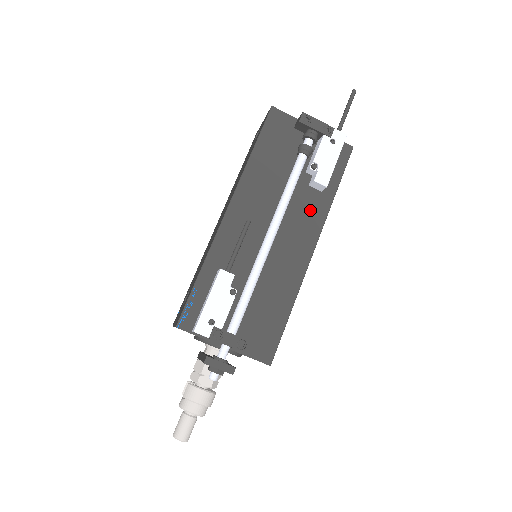
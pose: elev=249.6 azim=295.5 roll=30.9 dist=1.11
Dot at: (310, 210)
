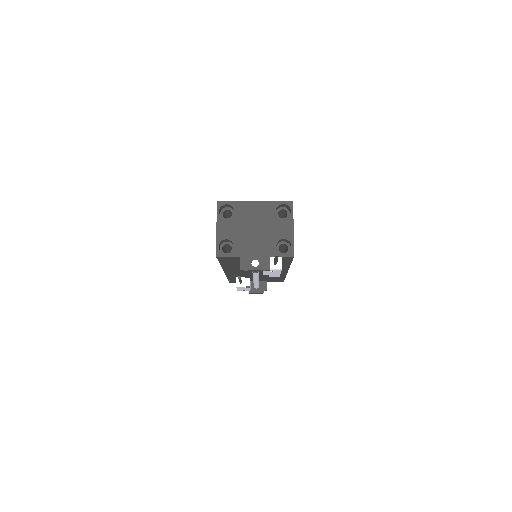
Dot at: occluded
